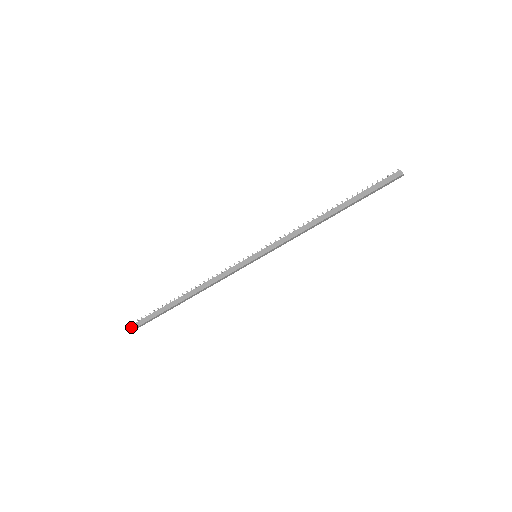
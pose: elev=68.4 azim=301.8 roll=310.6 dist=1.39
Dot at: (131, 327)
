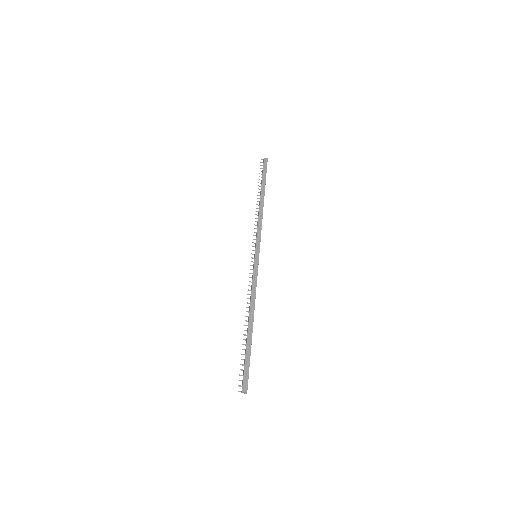
Dot at: (244, 388)
